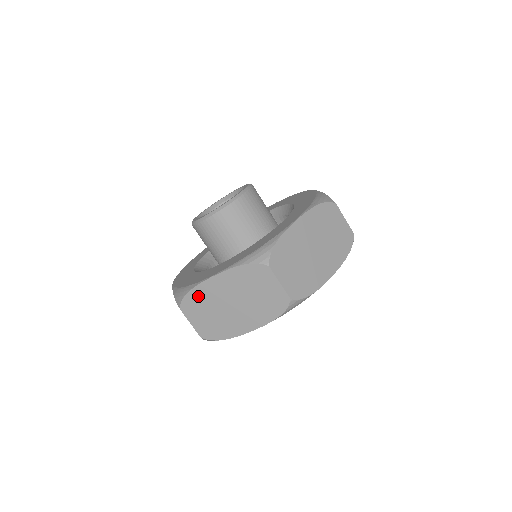
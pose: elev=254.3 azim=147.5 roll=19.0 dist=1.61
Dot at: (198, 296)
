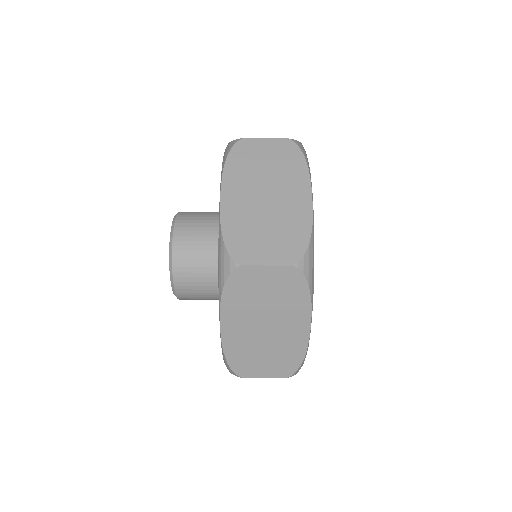
Dot at: (236, 353)
